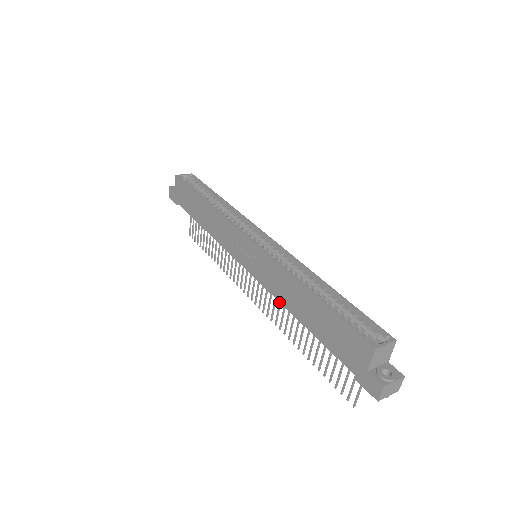
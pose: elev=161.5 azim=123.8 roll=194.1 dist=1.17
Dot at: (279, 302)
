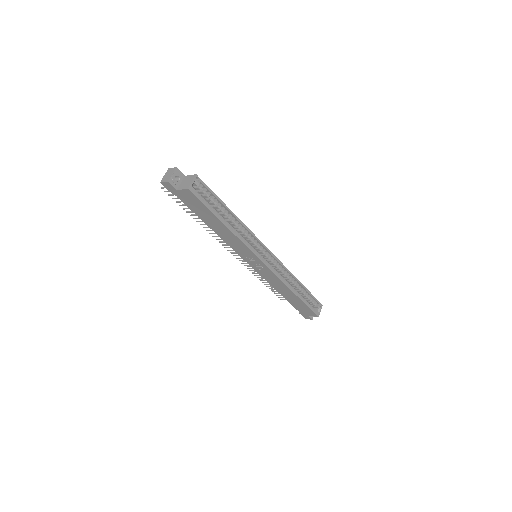
Dot at: occluded
